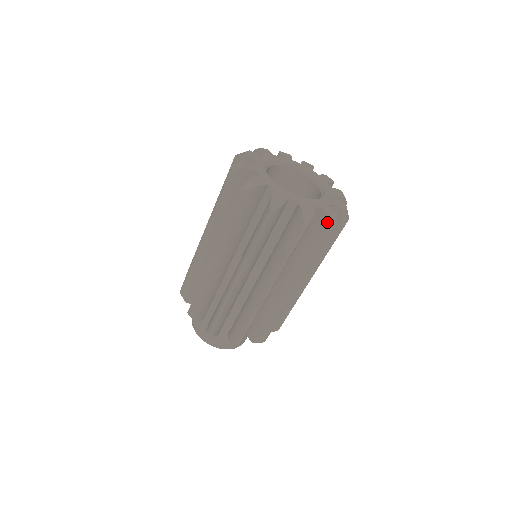
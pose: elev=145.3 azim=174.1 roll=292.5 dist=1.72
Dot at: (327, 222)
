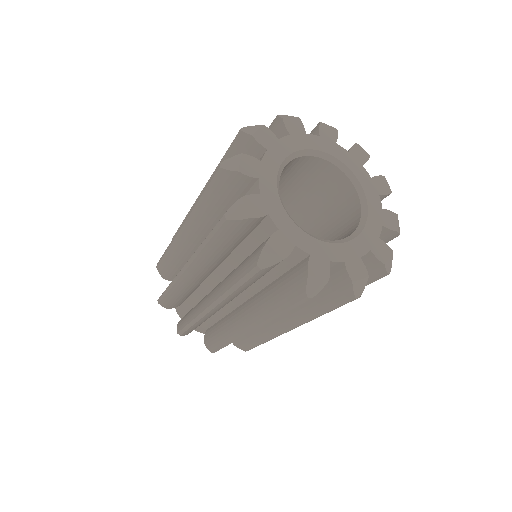
Dot at: (260, 251)
